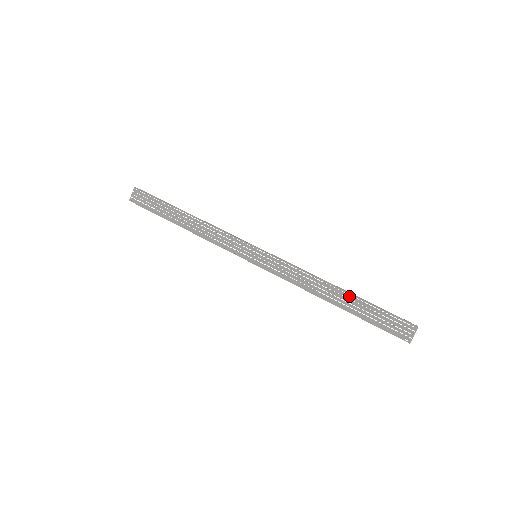
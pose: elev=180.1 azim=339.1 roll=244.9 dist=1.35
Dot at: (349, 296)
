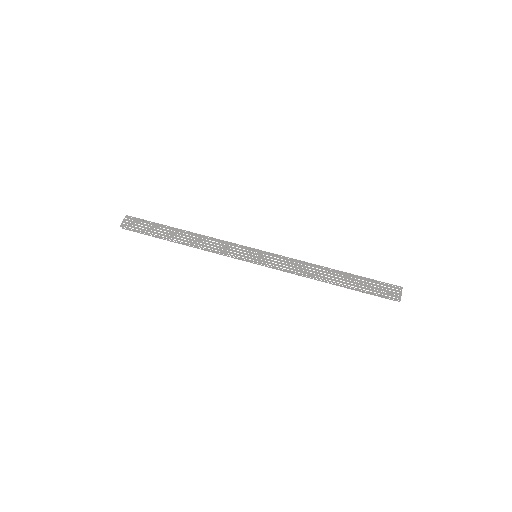
Dot at: (344, 274)
